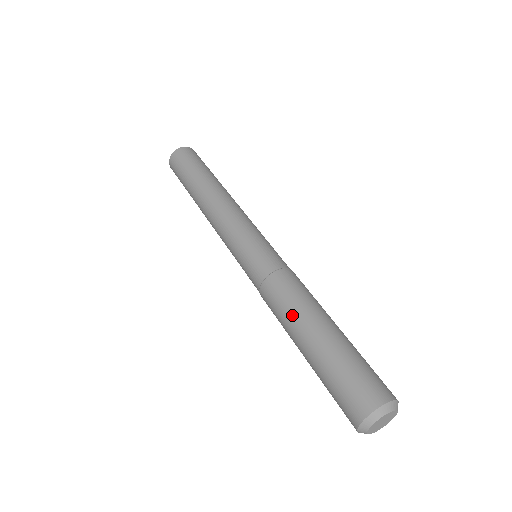
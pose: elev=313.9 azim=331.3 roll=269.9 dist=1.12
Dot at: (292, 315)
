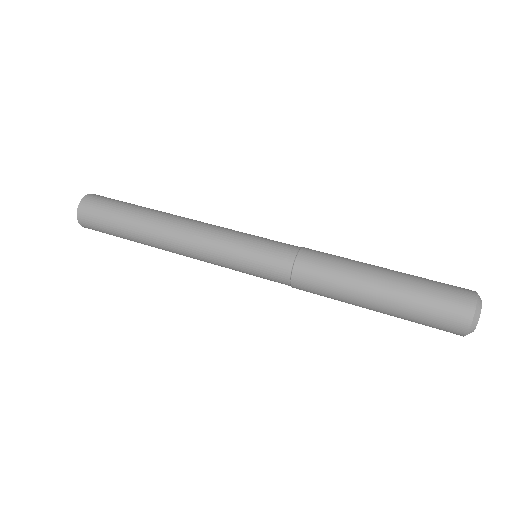
Dot at: (343, 294)
